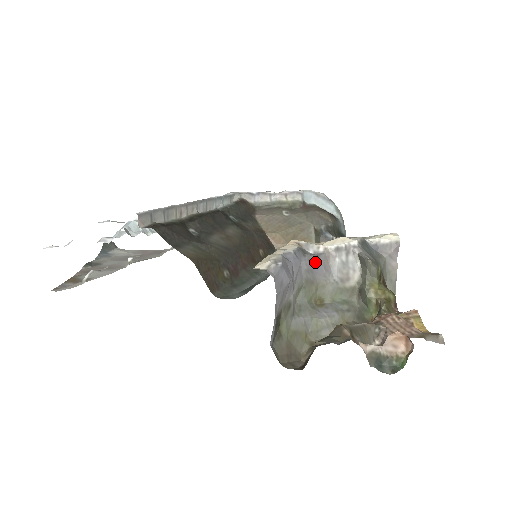
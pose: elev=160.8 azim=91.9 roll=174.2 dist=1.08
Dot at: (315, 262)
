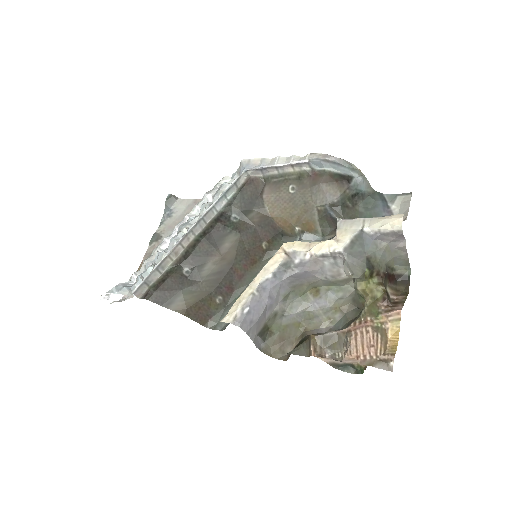
Dot at: (298, 274)
